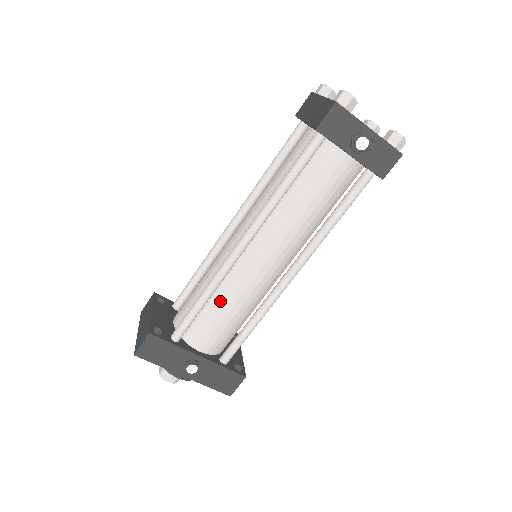
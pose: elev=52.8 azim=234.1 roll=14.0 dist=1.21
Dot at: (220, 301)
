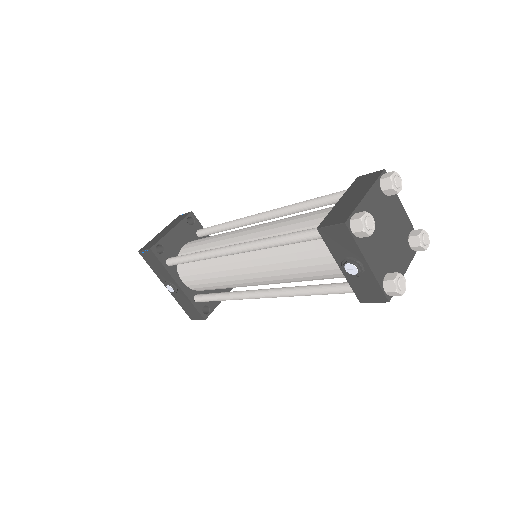
Dot at: (206, 267)
